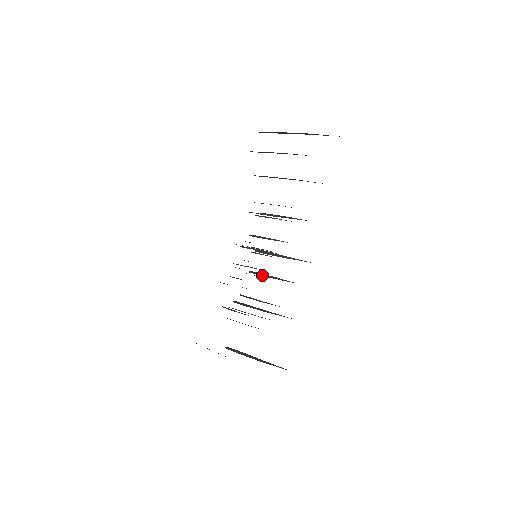
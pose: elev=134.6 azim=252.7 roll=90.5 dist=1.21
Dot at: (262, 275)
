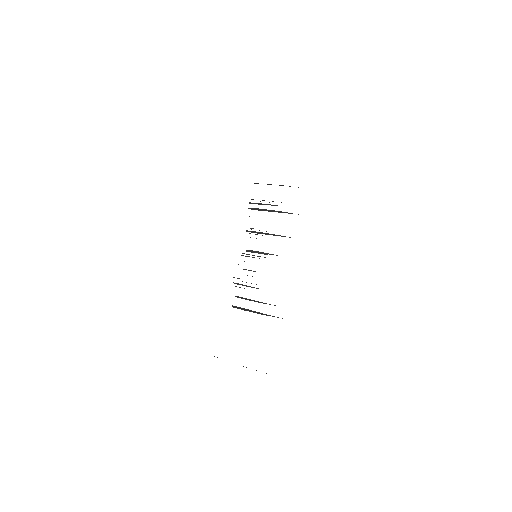
Dot at: occluded
